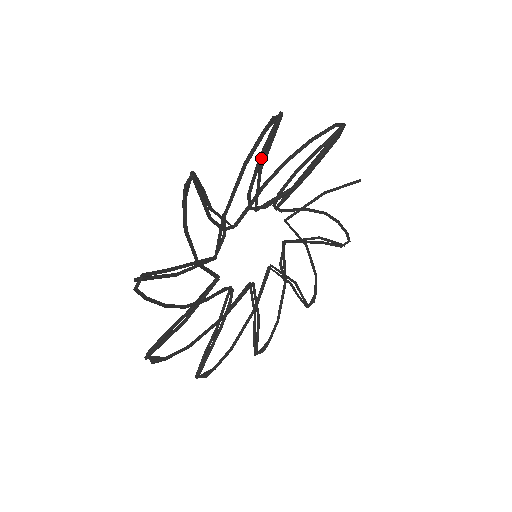
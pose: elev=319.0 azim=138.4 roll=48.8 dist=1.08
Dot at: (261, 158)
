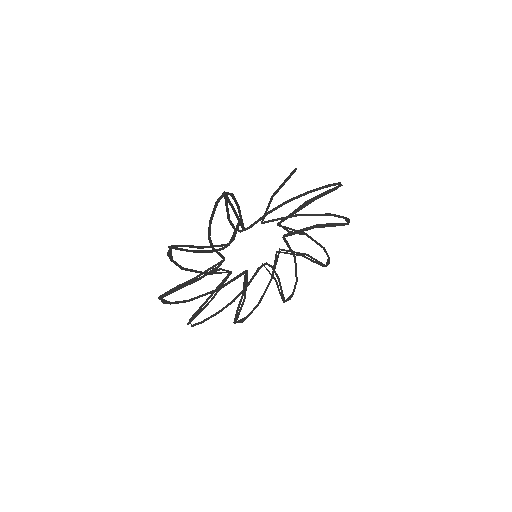
Dot at: (192, 250)
